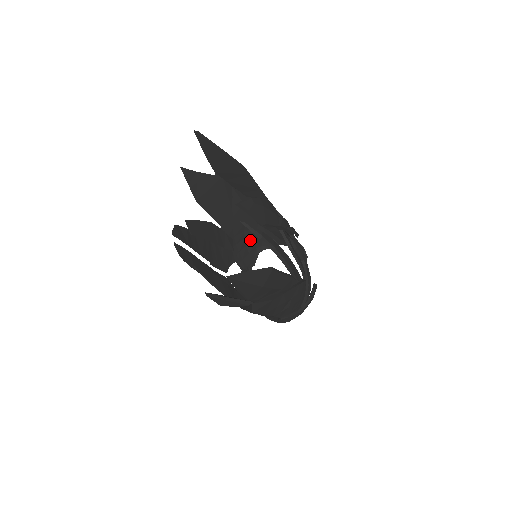
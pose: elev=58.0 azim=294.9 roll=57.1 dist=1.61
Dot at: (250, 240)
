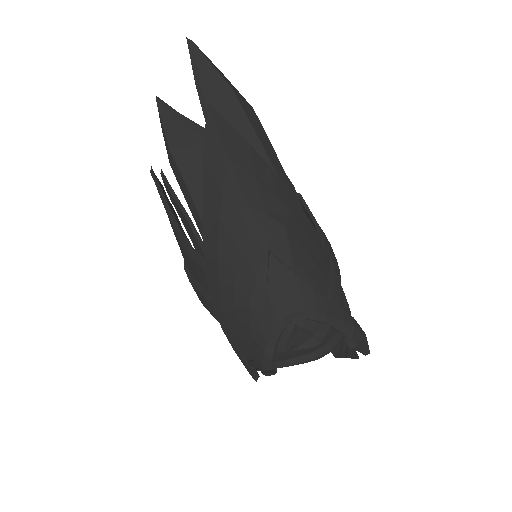
Dot at: occluded
